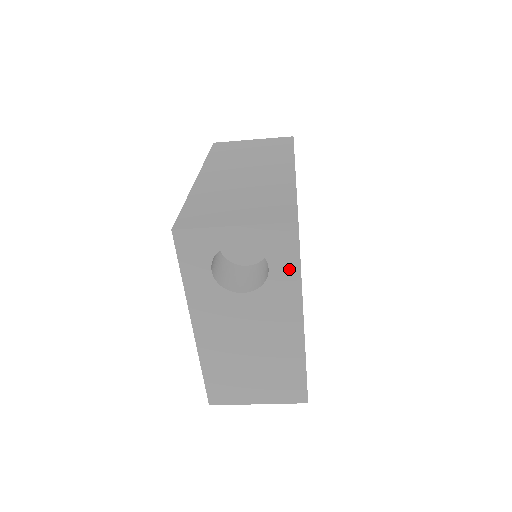
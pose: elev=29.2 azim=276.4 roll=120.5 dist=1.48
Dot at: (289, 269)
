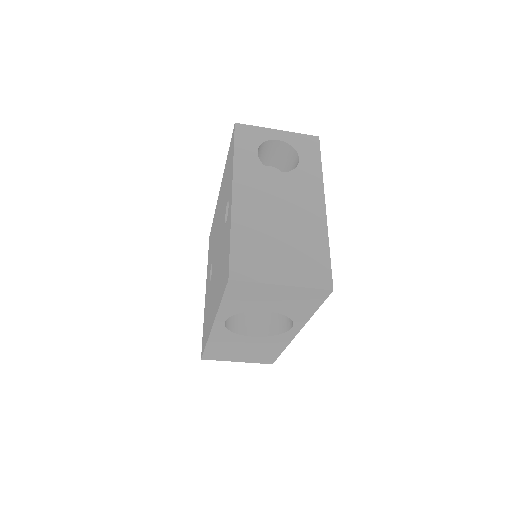
Dot at: (313, 163)
